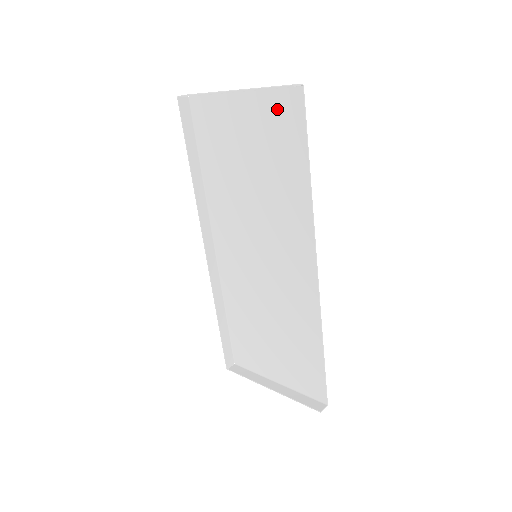
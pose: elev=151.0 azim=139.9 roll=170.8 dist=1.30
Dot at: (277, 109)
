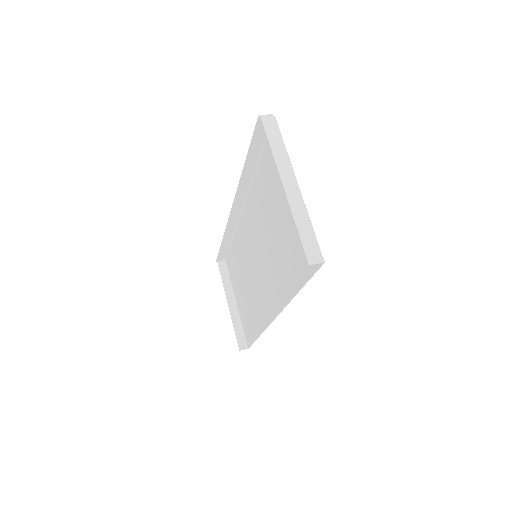
Dot at: occluded
